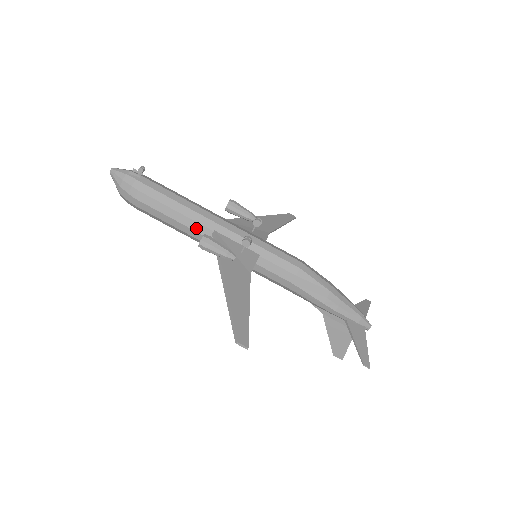
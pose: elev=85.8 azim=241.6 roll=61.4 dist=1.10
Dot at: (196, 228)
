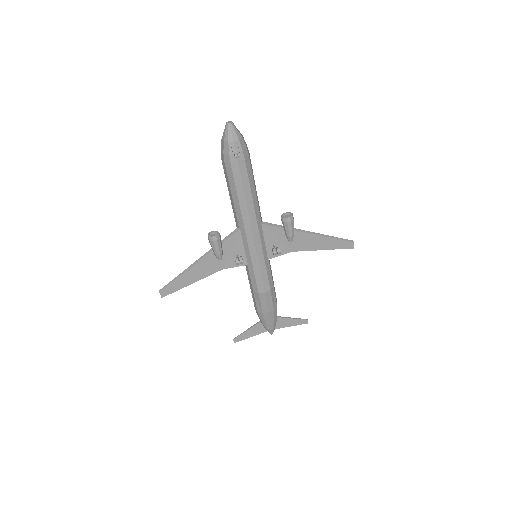
Dot at: (235, 214)
